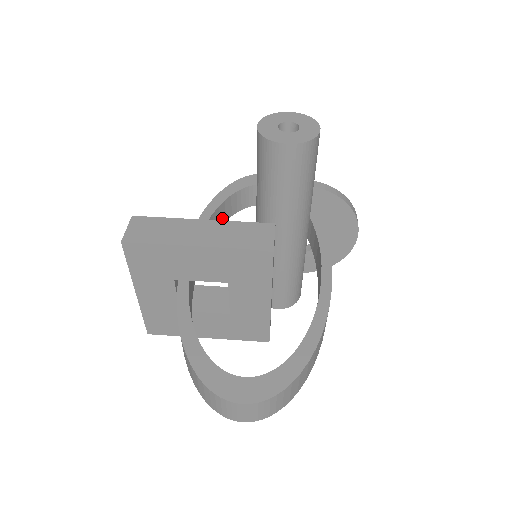
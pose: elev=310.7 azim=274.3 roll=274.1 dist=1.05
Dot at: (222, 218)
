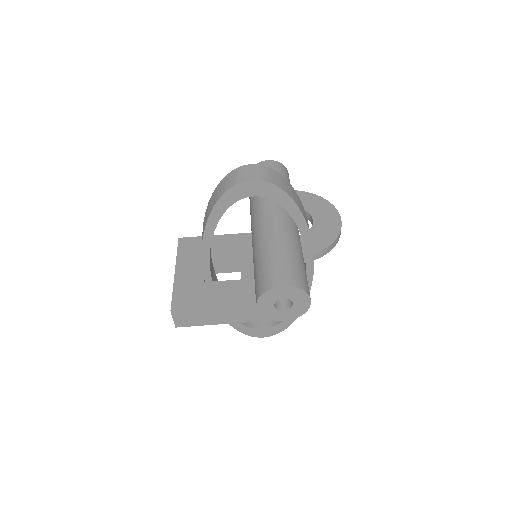
Dot at: occluded
